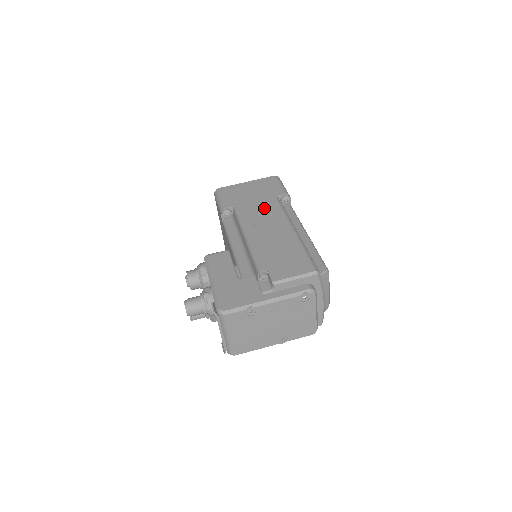
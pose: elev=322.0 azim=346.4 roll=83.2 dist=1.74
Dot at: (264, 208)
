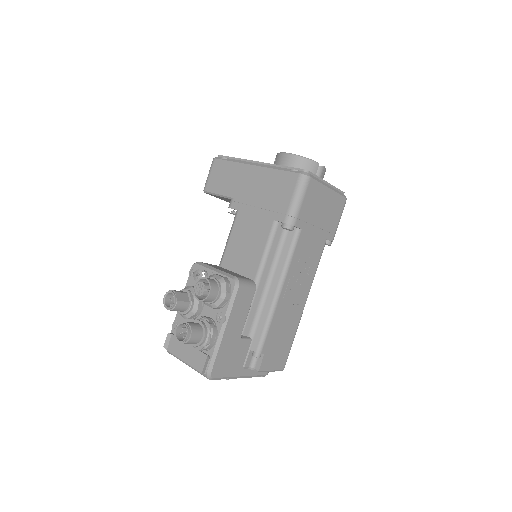
Dot at: (312, 255)
